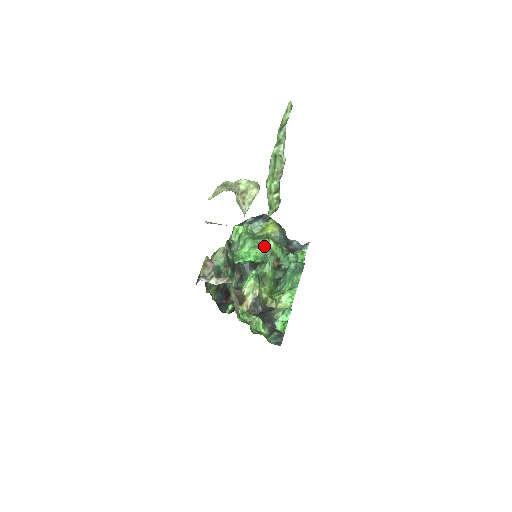
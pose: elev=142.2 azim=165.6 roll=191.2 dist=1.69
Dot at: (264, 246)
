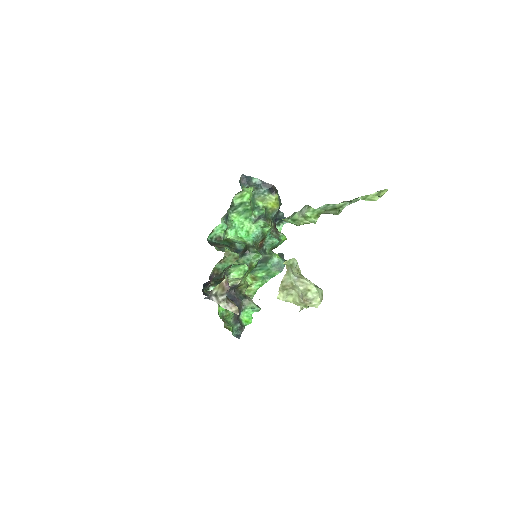
Dot at: (261, 228)
